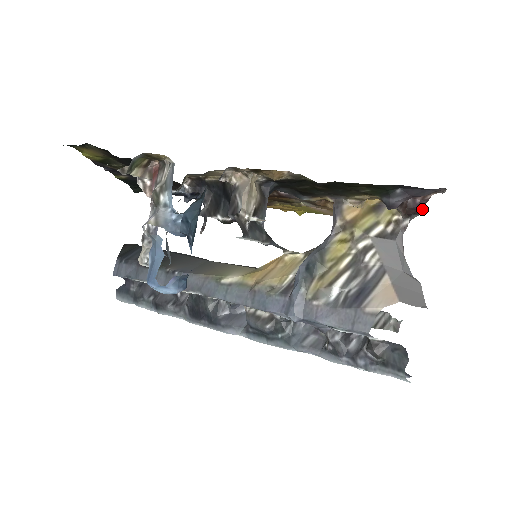
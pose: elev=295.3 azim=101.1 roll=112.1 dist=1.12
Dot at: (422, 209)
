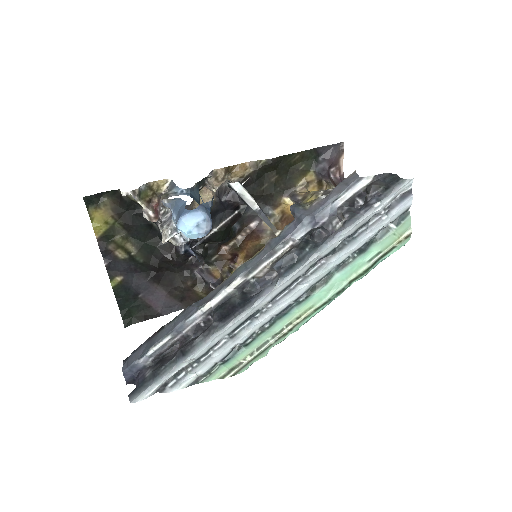
Dot at: occluded
